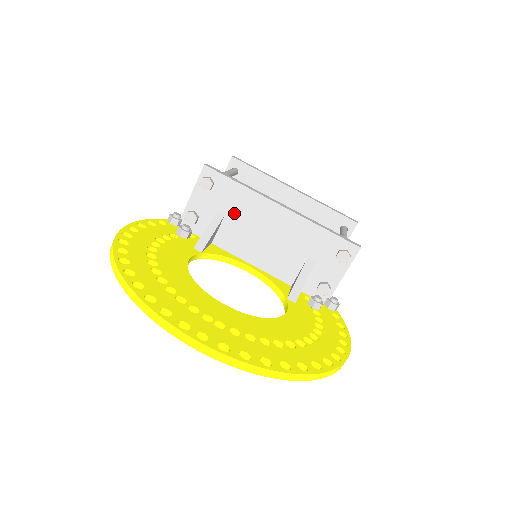
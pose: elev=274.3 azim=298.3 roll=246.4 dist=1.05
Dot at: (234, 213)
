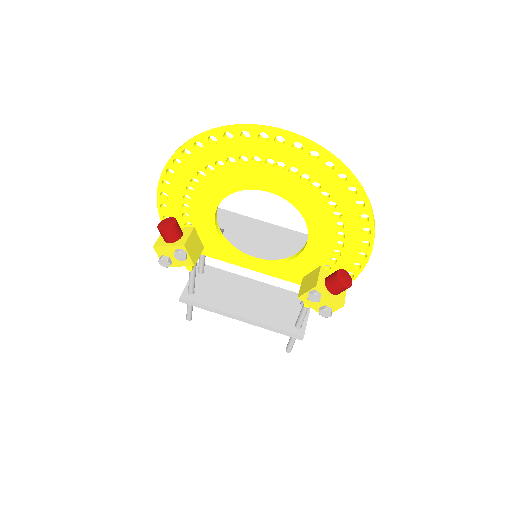
Dot at: (232, 229)
